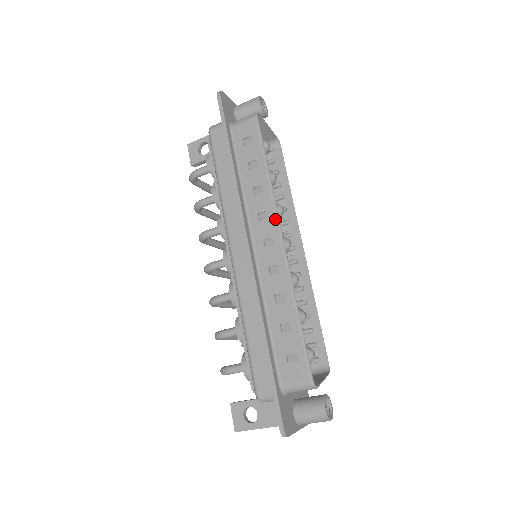
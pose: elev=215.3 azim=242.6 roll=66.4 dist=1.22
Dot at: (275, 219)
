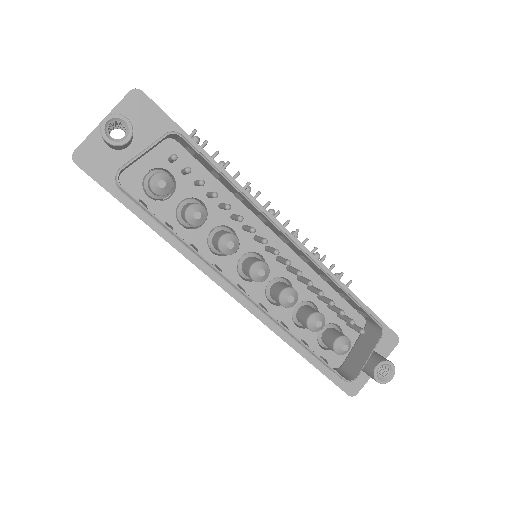
Dot at: occluded
